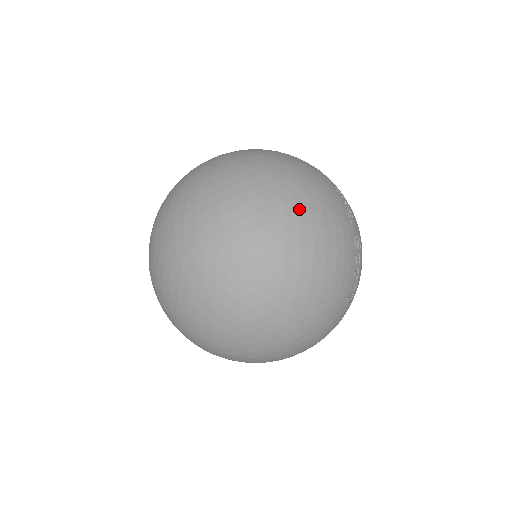
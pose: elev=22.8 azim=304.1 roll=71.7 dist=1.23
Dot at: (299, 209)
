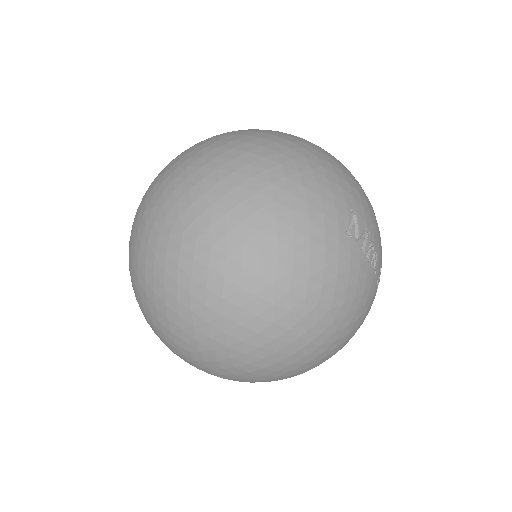
Dot at: (320, 331)
